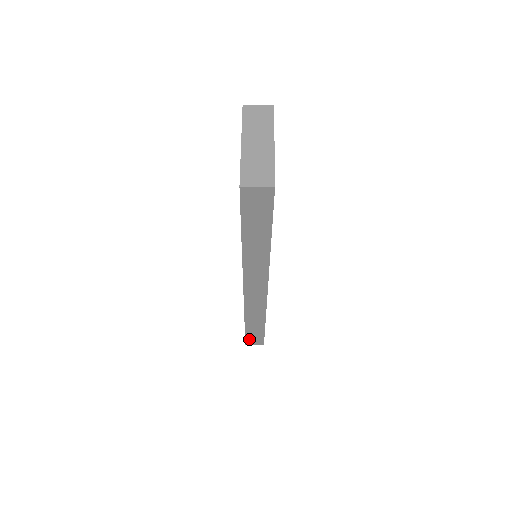
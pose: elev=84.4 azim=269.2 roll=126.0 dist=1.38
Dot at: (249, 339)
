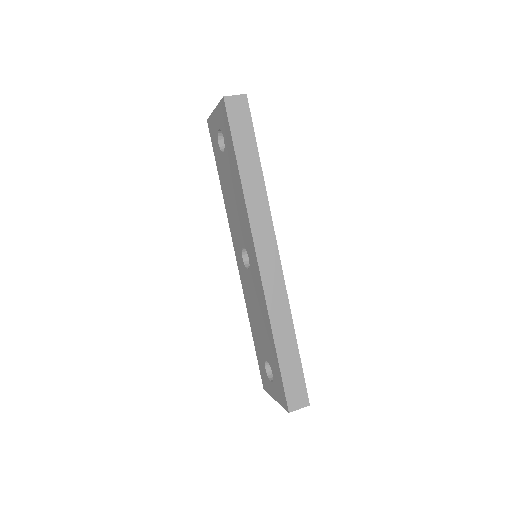
Dot at: (289, 391)
